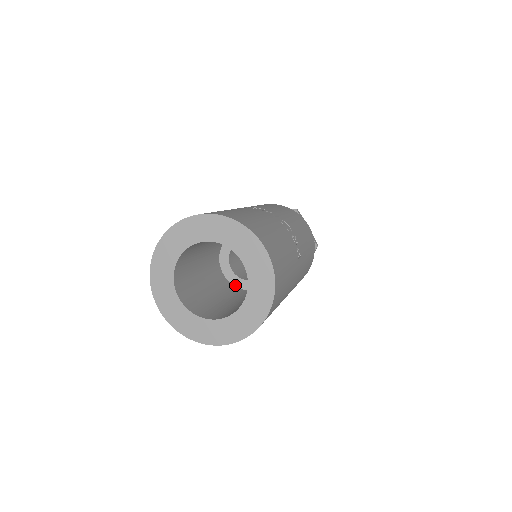
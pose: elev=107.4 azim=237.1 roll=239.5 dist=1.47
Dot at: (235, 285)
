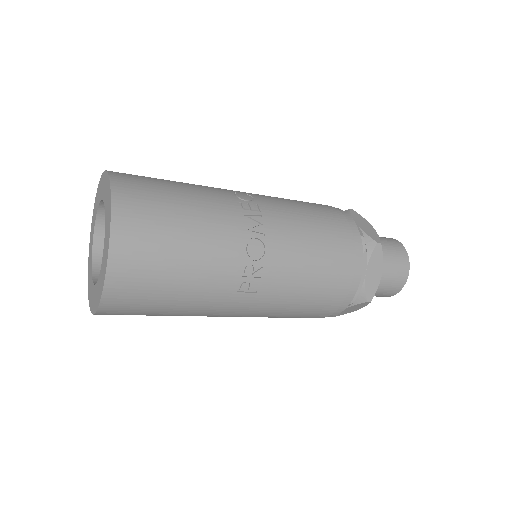
Dot at: occluded
